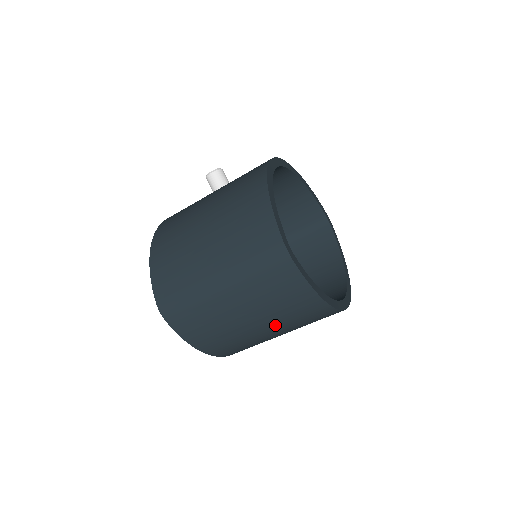
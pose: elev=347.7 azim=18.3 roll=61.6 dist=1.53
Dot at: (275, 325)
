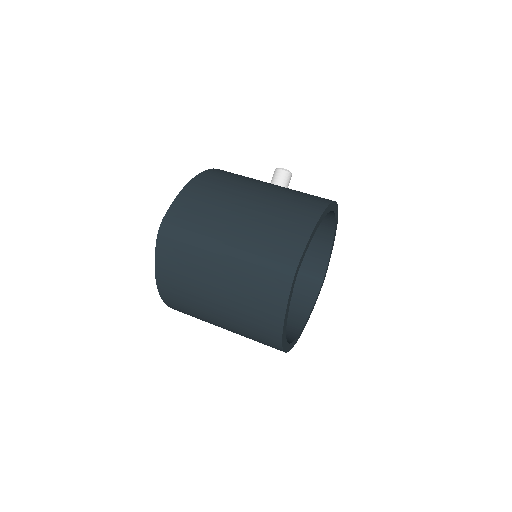
Dot at: (229, 315)
